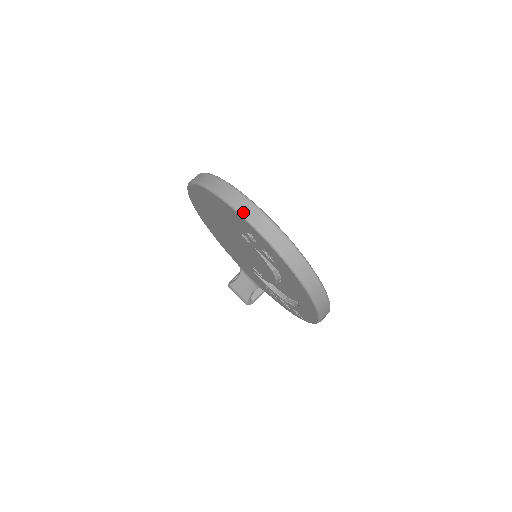
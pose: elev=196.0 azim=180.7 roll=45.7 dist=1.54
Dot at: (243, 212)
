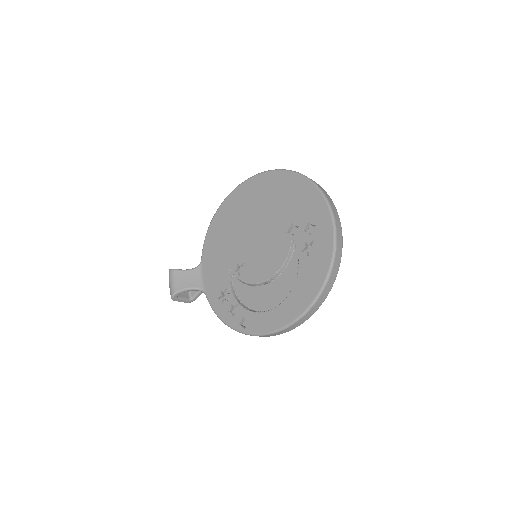
Dot at: (332, 206)
